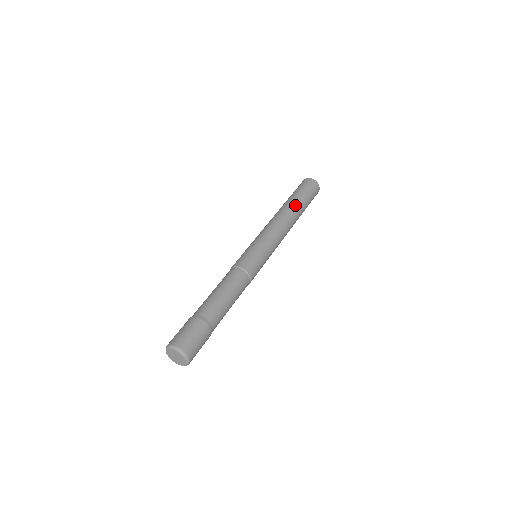
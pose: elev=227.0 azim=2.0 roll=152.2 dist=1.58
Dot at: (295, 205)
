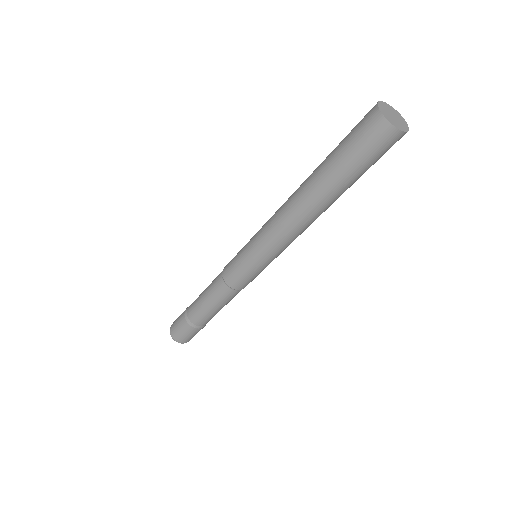
Dot at: (317, 187)
